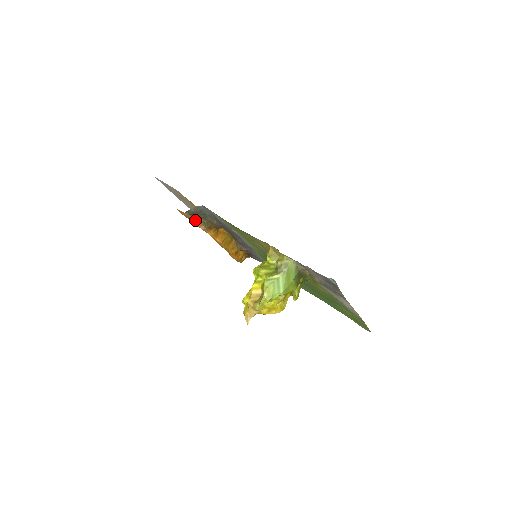
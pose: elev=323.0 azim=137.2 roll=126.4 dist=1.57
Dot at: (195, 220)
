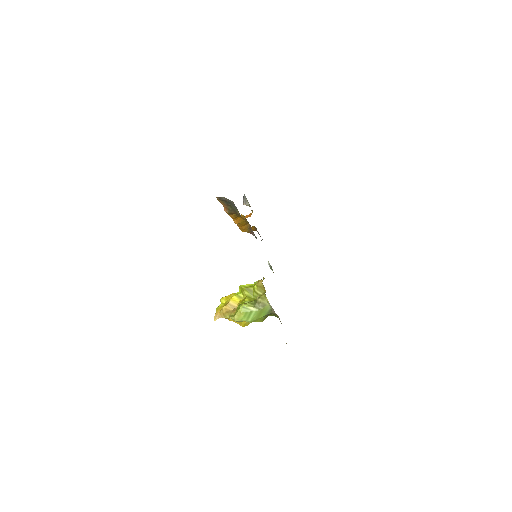
Dot at: (222, 204)
